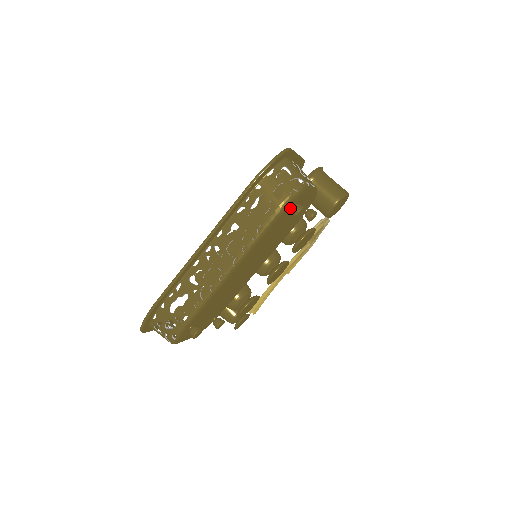
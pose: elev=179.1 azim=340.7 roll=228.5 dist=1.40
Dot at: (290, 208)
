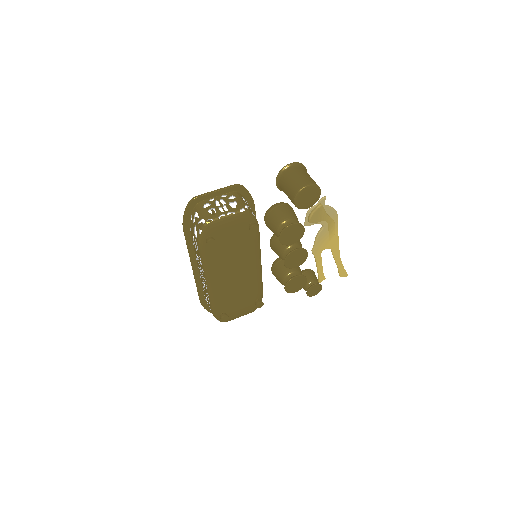
Dot at: occluded
